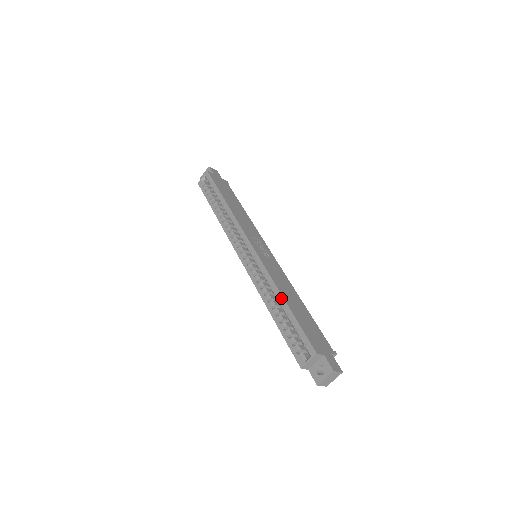
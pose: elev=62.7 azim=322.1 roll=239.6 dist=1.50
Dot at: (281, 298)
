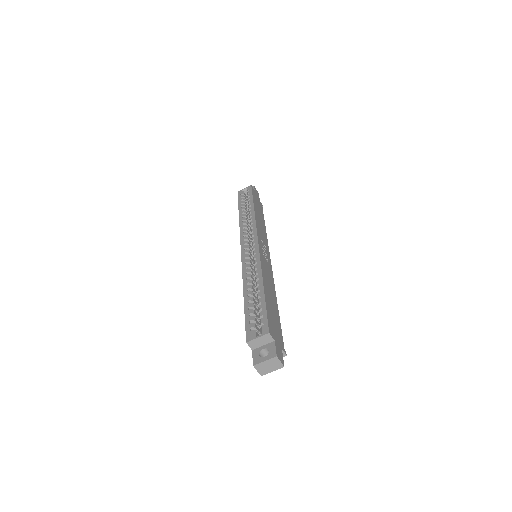
Dot at: (261, 283)
